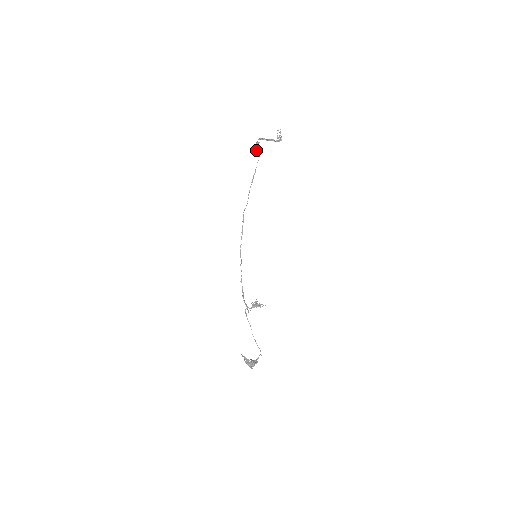
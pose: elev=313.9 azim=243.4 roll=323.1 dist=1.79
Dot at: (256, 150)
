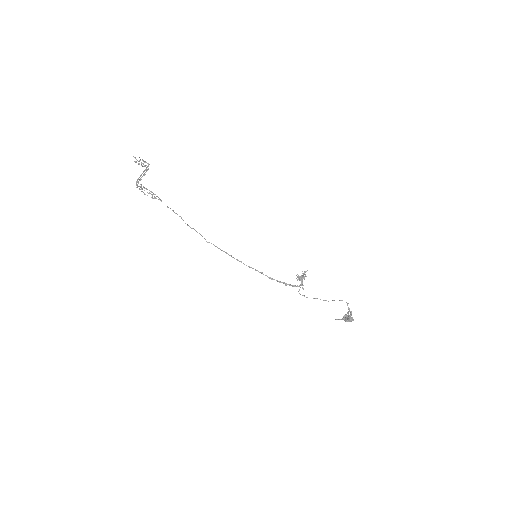
Dot at: occluded
